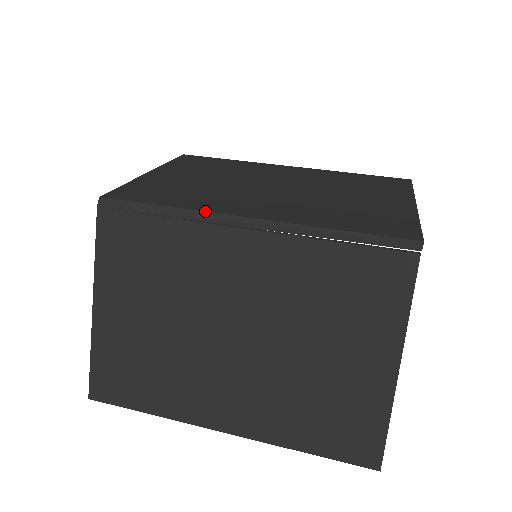
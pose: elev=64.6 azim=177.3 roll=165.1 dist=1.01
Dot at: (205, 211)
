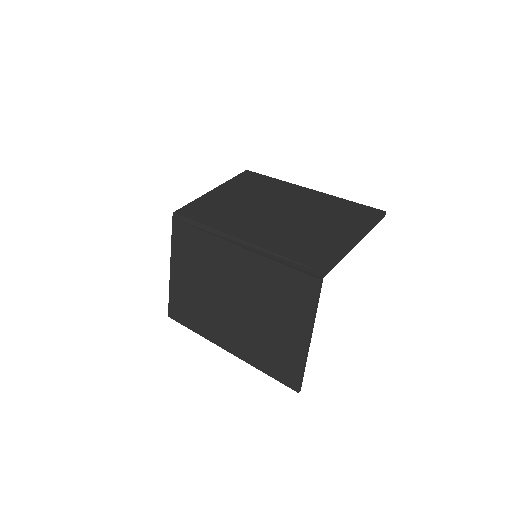
Dot at: (220, 231)
